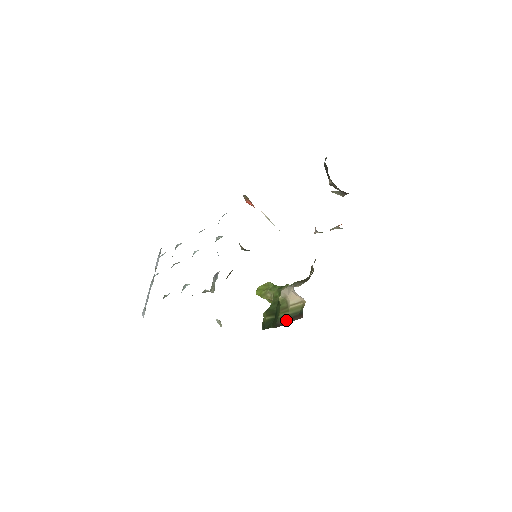
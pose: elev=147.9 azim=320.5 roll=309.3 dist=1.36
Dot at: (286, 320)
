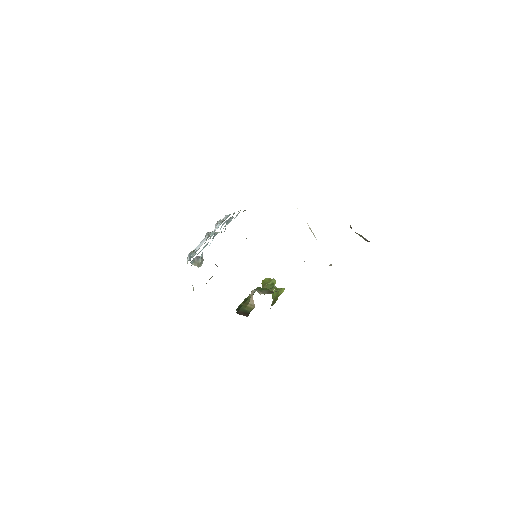
Dot at: (242, 312)
